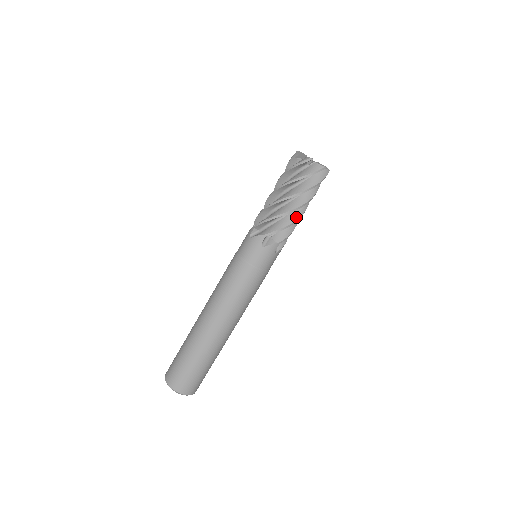
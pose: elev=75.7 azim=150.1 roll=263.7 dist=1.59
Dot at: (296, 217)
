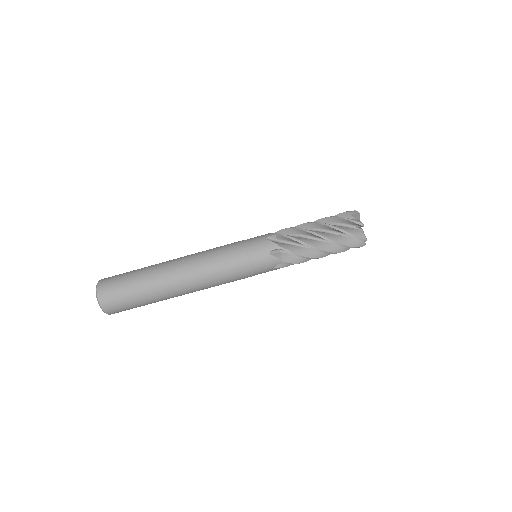
Dot at: (313, 255)
